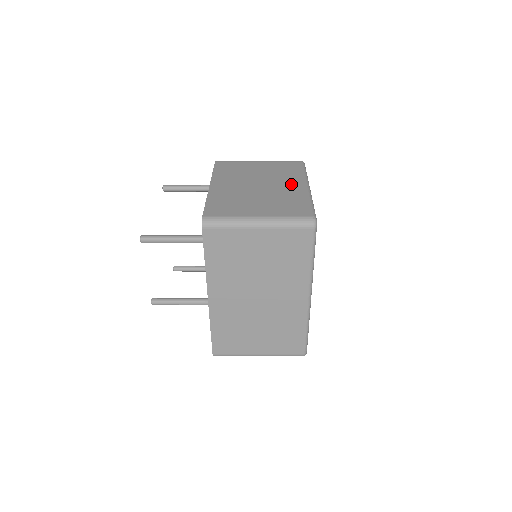
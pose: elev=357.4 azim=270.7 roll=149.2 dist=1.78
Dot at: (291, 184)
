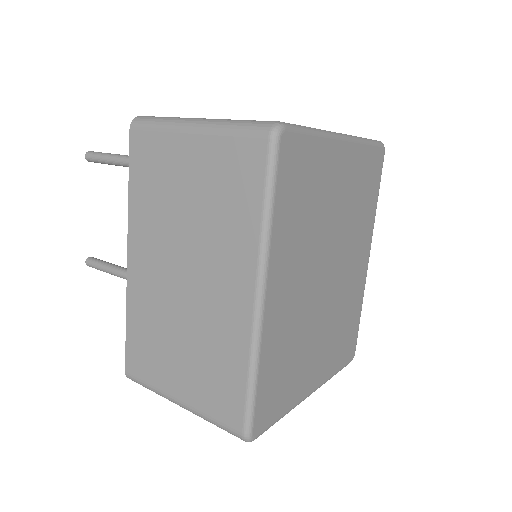
Dot at: occluded
